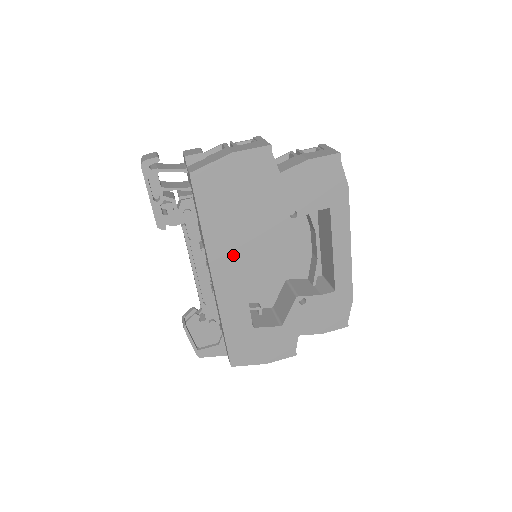
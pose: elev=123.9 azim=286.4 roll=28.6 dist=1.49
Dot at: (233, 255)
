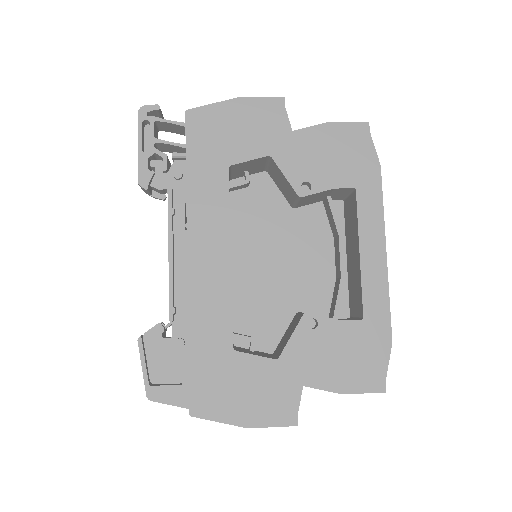
Dot at: (221, 225)
